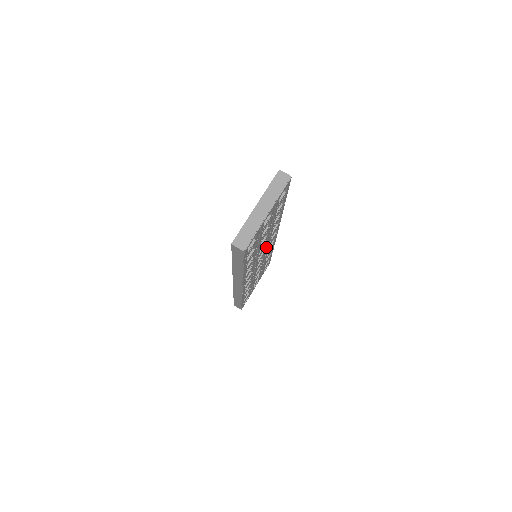
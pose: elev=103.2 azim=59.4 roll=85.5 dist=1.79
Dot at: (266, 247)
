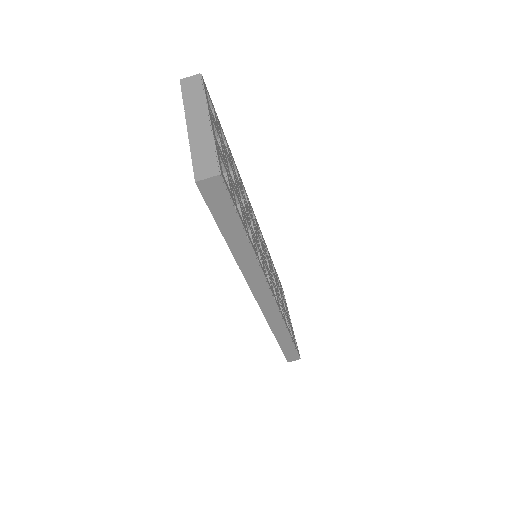
Dot at: (257, 233)
